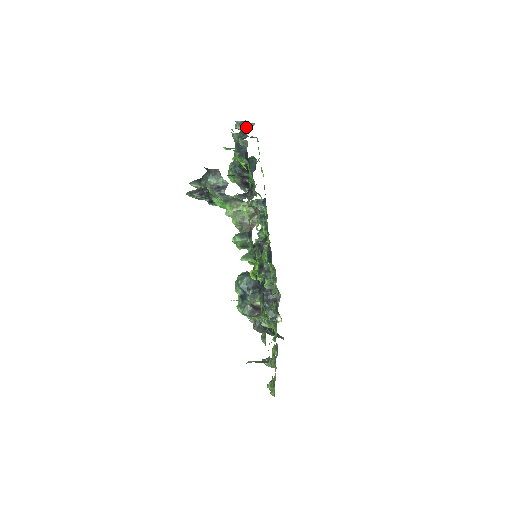
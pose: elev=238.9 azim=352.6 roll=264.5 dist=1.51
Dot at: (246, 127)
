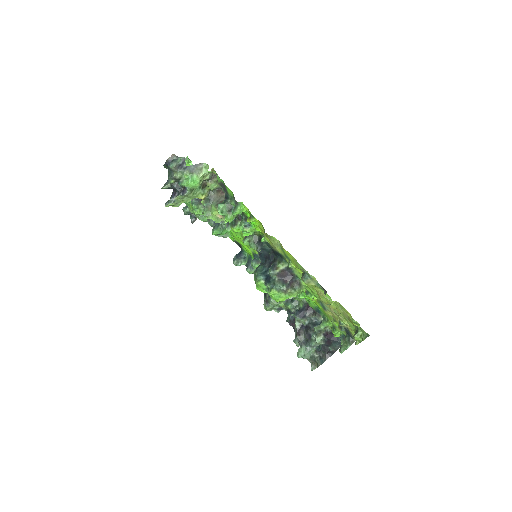
Dot at: occluded
